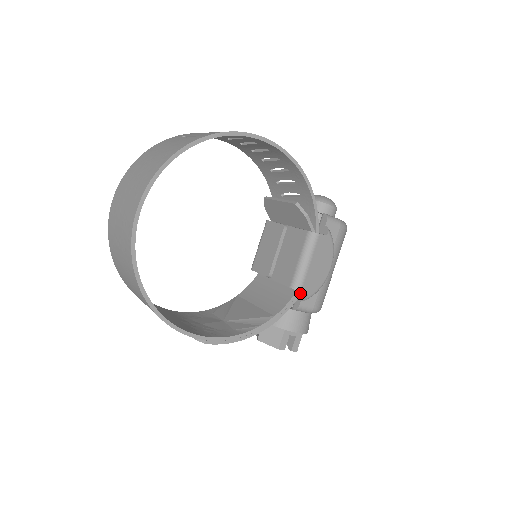
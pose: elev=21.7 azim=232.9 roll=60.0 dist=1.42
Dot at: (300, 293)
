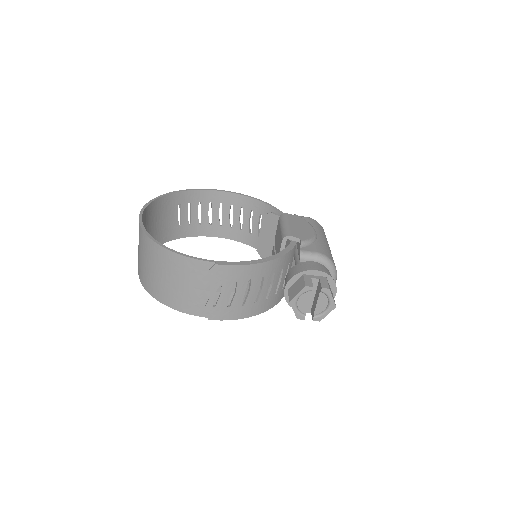
Dot at: (295, 243)
